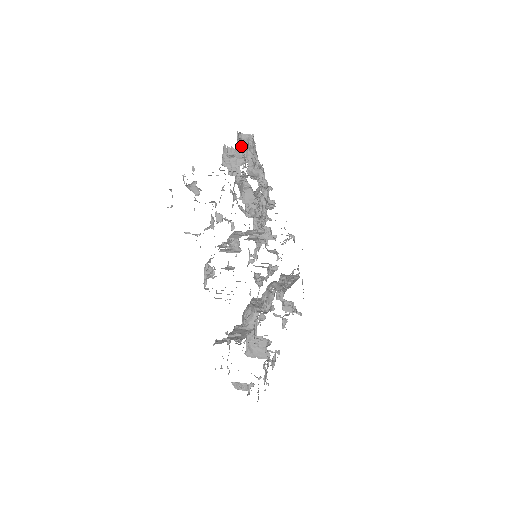
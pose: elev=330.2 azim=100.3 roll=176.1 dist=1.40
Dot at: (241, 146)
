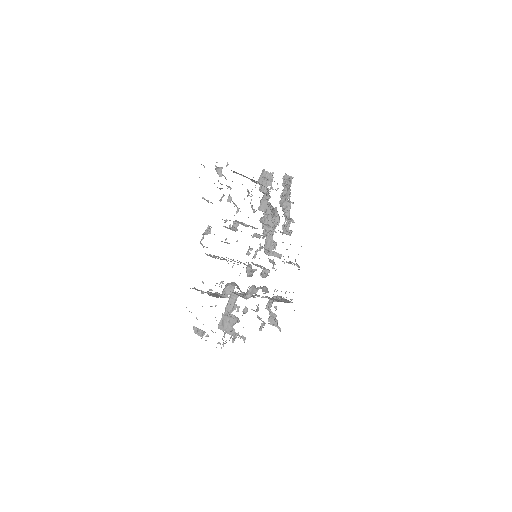
Dot at: occluded
